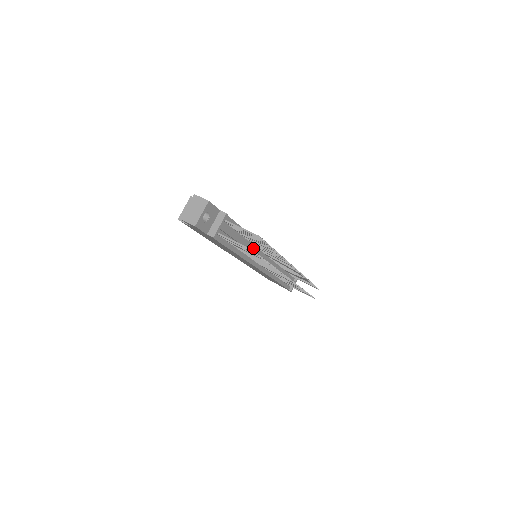
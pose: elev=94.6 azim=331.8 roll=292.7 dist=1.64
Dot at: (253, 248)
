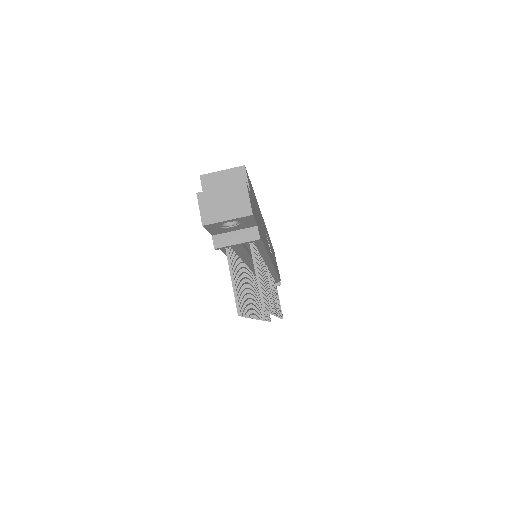
Dot at: occluded
